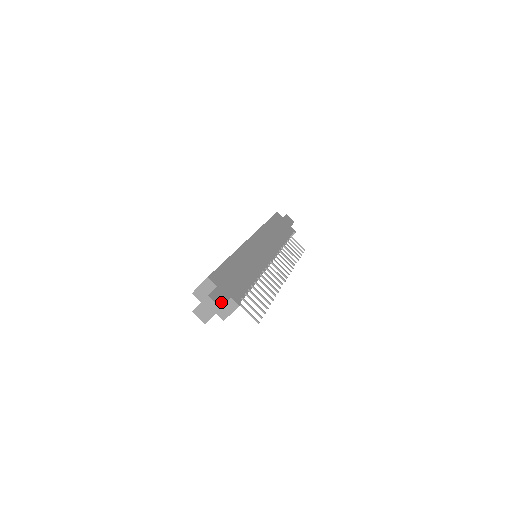
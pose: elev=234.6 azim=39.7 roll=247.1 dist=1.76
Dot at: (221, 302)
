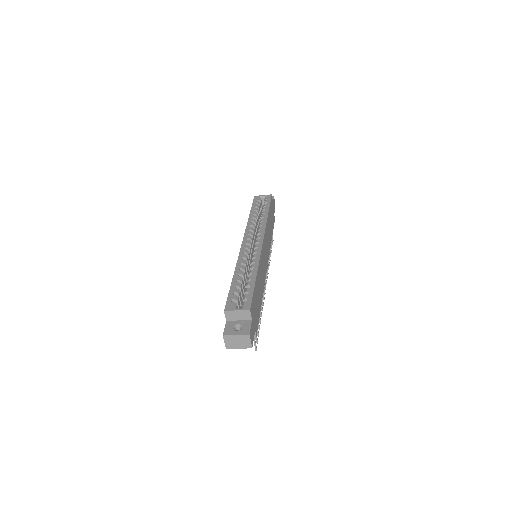
Dot at: (253, 340)
